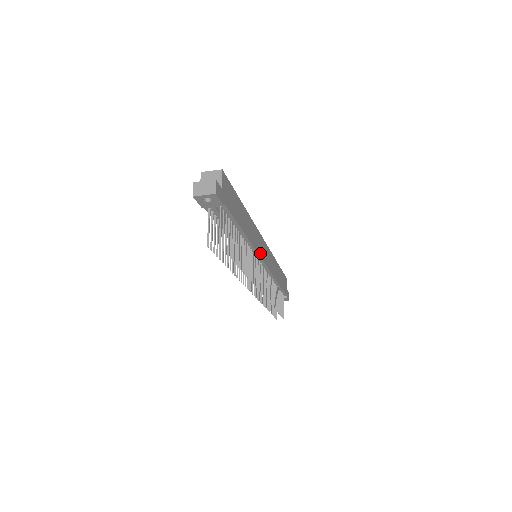
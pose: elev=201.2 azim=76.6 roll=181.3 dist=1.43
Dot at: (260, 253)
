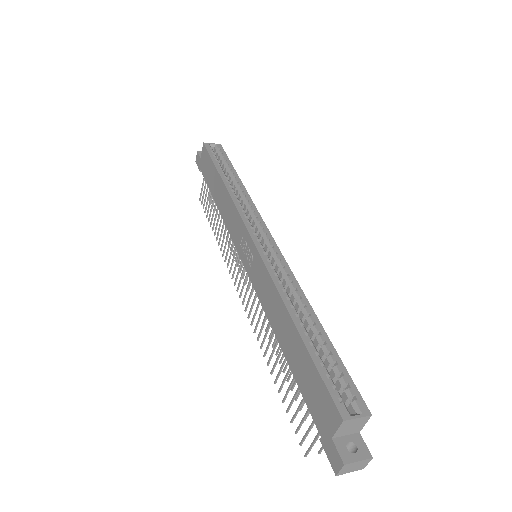
Dot at: occluded
